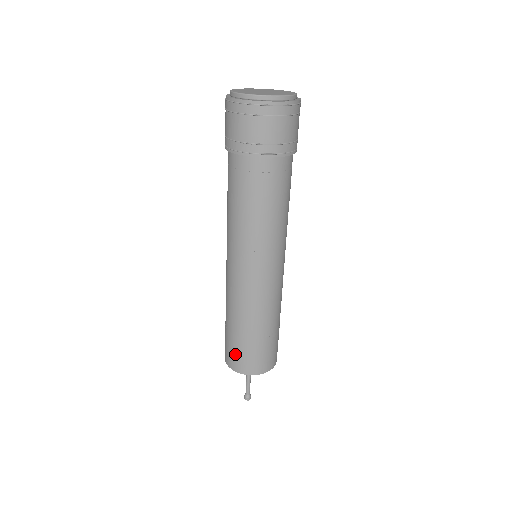
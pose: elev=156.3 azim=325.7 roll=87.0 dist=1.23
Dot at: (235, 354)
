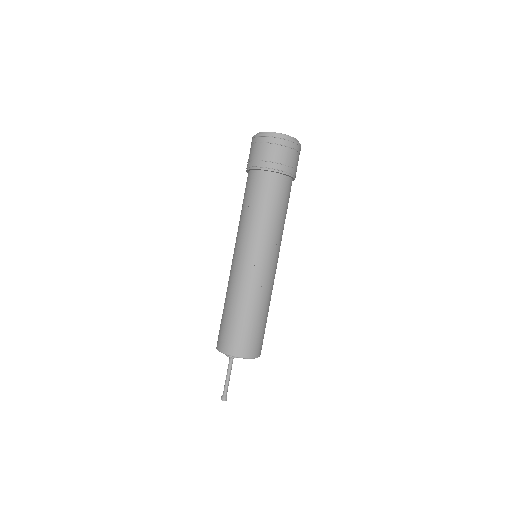
Dot at: (246, 339)
